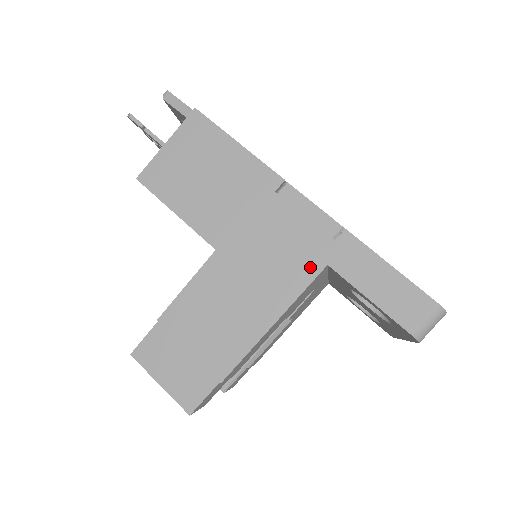
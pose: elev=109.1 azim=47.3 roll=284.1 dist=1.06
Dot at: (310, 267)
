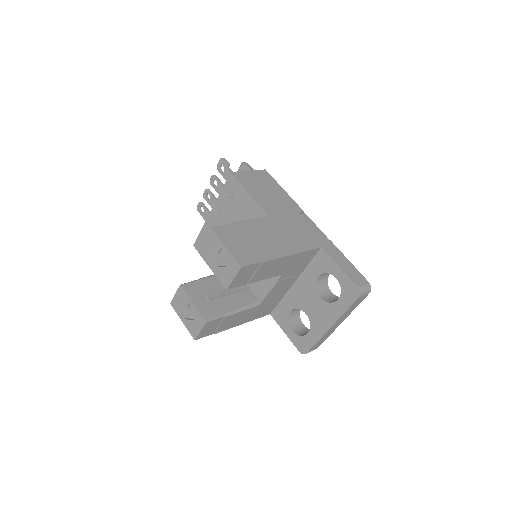
Dot at: (313, 244)
